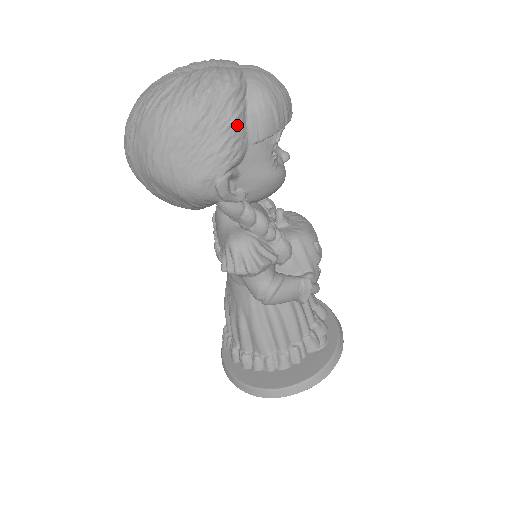
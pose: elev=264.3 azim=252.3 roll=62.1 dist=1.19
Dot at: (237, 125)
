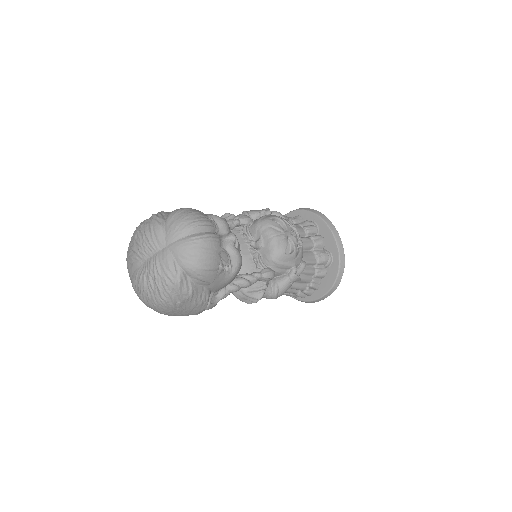
Dot at: (195, 293)
